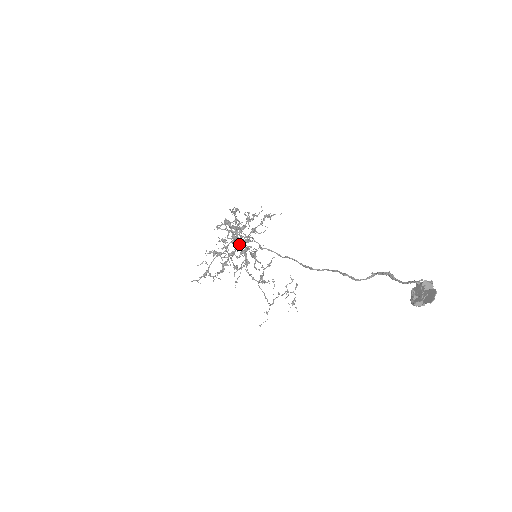
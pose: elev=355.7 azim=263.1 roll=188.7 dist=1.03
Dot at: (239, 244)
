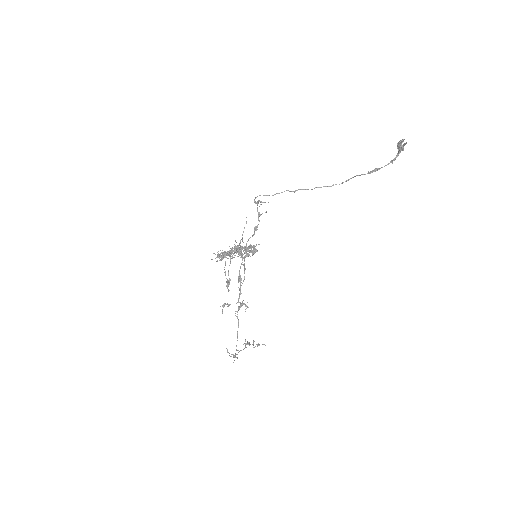
Dot at: (257, 227)
